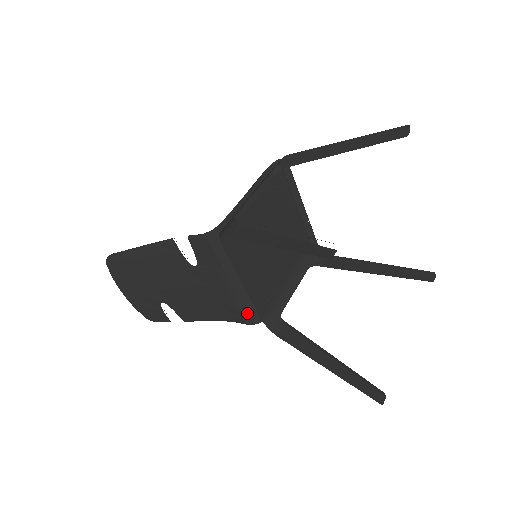
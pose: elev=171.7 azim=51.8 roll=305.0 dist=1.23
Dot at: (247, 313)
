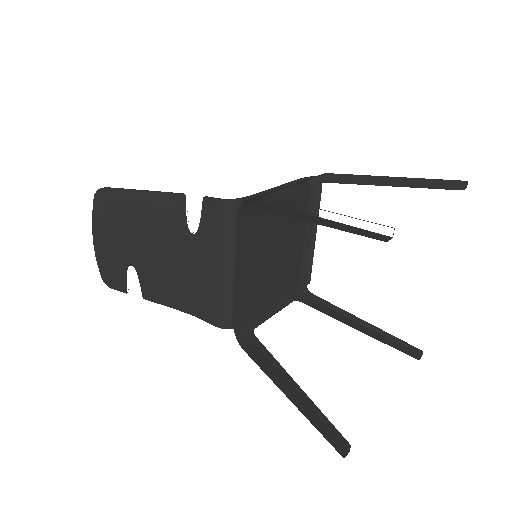
Dot at: (221, 311)
